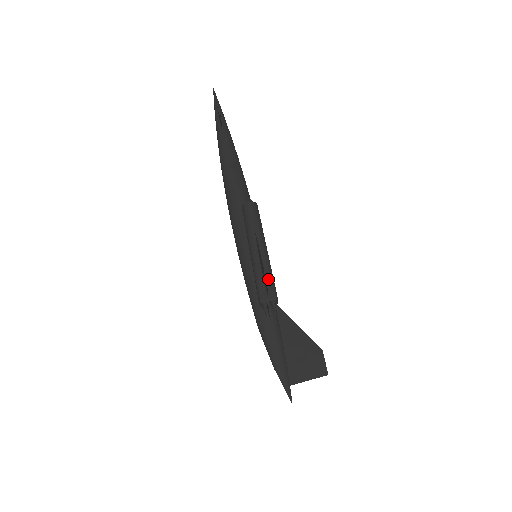
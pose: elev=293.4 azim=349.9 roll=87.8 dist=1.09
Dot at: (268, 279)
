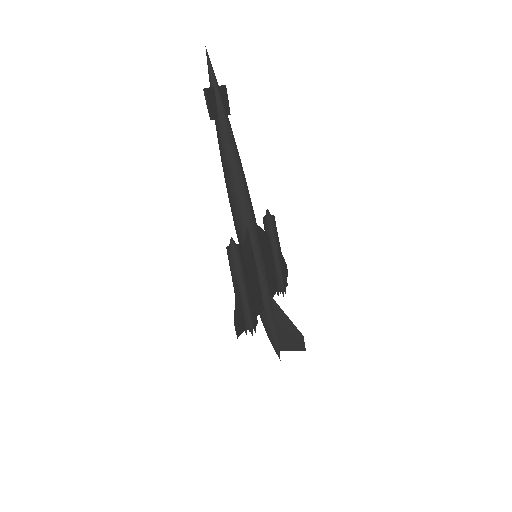
Dot at: (246, 315)
